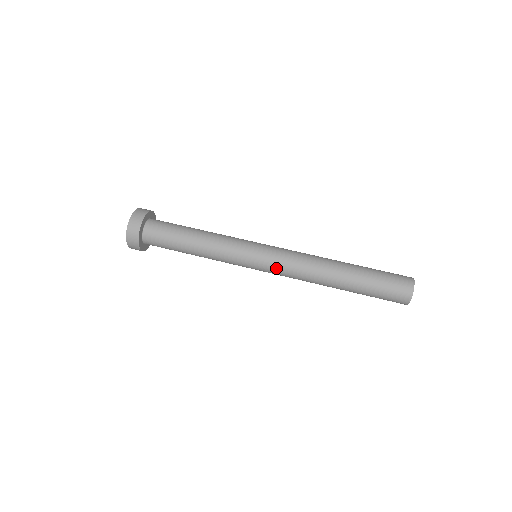
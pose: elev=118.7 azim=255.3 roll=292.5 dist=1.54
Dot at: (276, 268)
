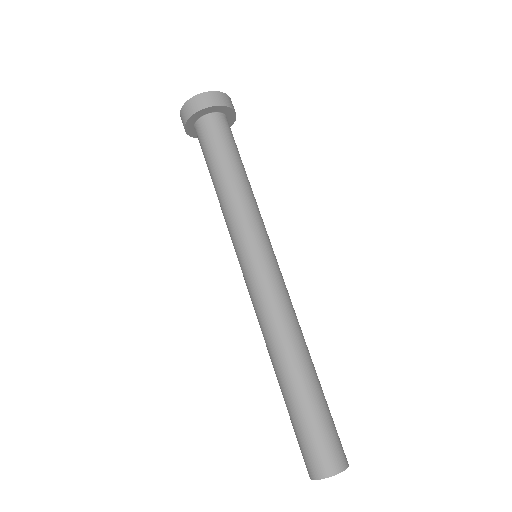
Dot at: occluded
